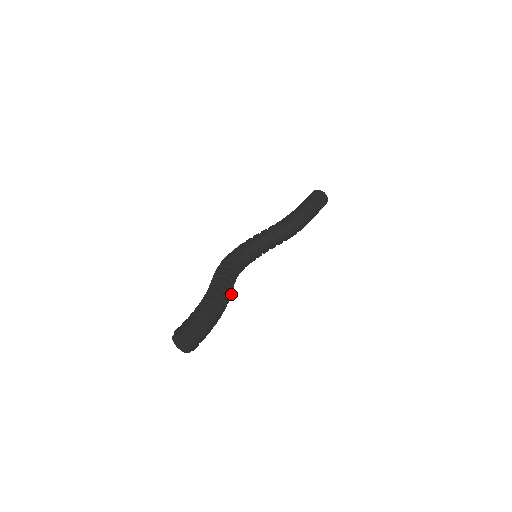
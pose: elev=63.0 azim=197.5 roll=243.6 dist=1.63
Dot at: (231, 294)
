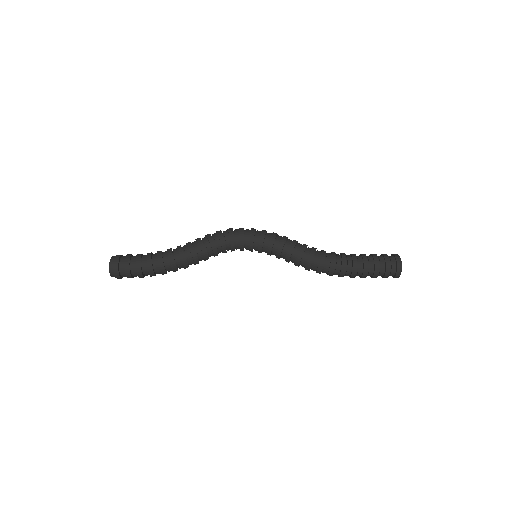
Dot at: (195, 264)
